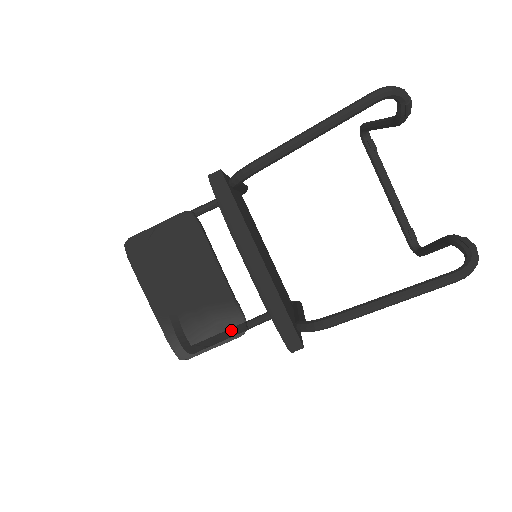
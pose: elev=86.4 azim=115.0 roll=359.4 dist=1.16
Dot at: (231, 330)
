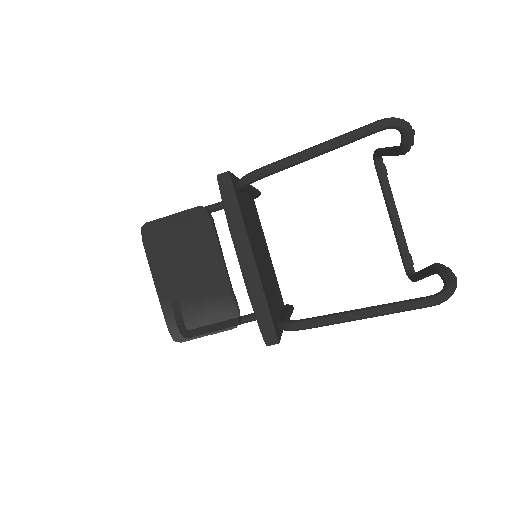
Dot at: (225, 322)
